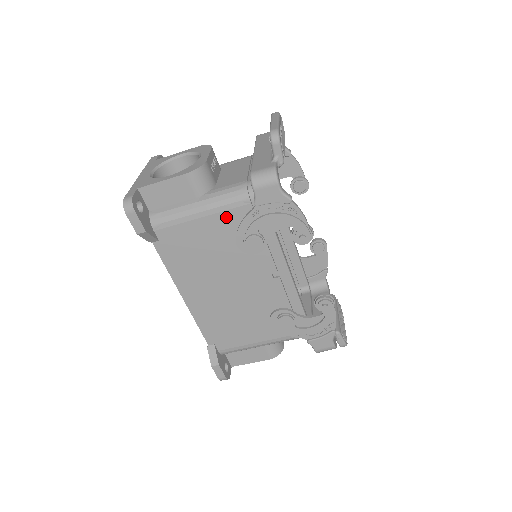
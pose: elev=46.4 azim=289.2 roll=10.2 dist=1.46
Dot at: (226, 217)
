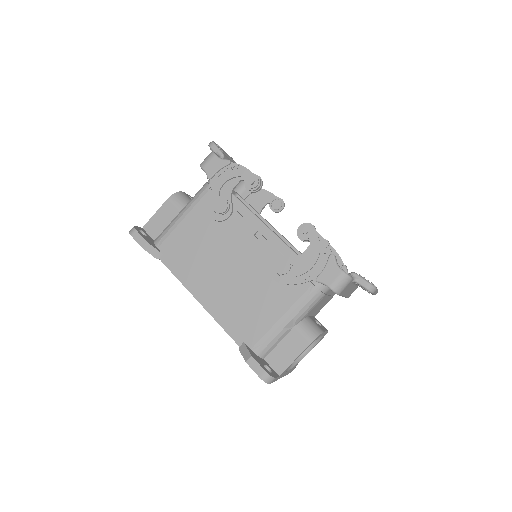
Dot at: (200, 208)
